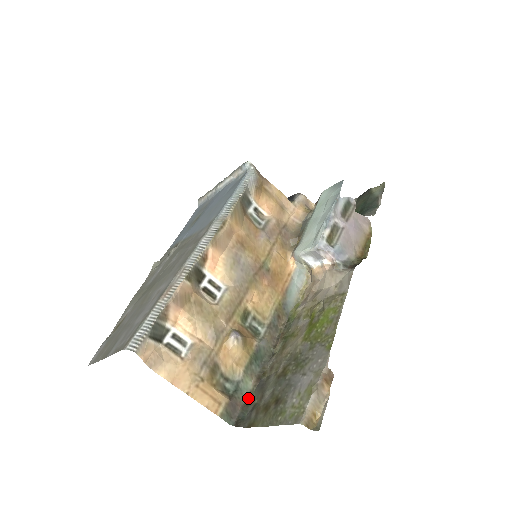
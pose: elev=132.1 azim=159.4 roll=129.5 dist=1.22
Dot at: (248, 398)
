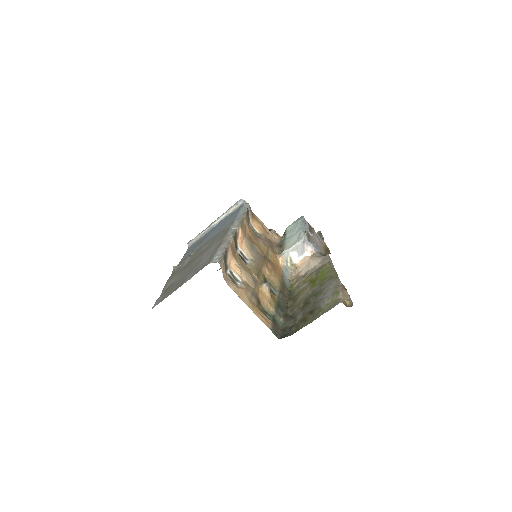
Dot at: (282, 327)
